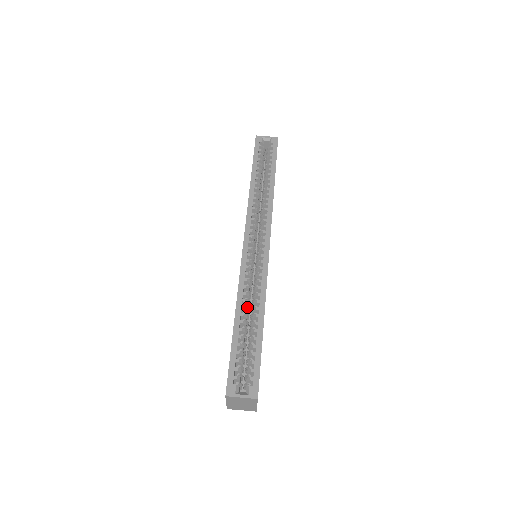
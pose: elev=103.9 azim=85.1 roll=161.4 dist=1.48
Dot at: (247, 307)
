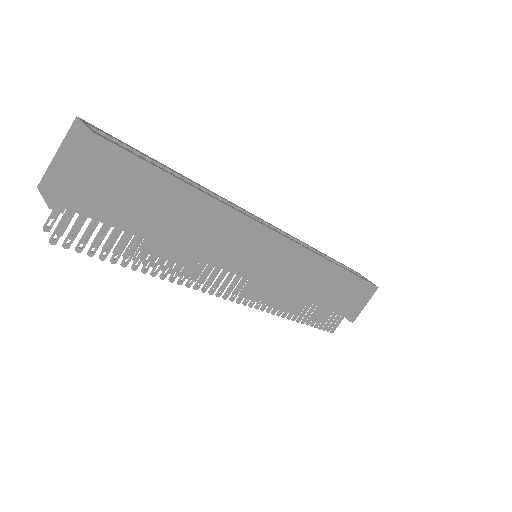
Dot at: occluded
